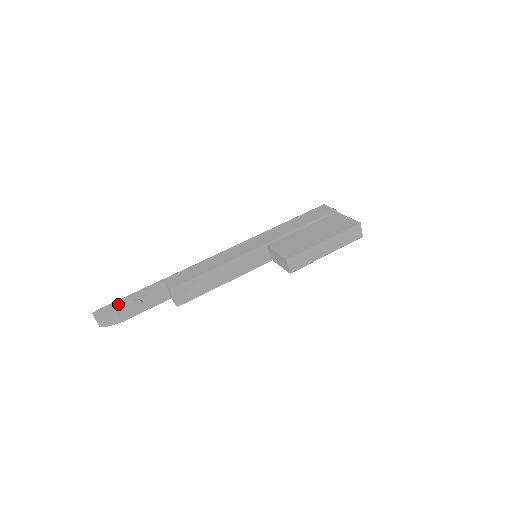
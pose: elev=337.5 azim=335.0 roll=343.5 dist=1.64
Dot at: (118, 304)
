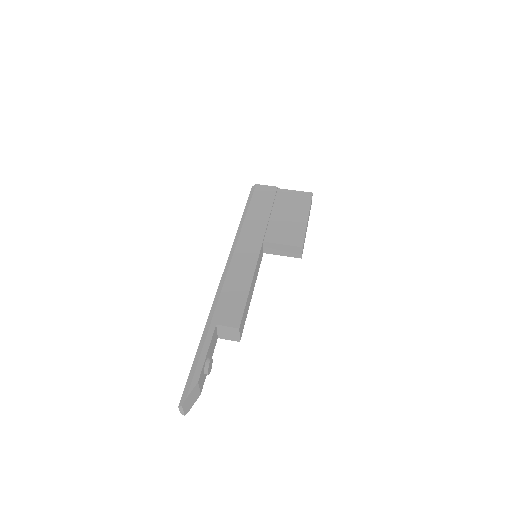
Dot at: (200, 377)
